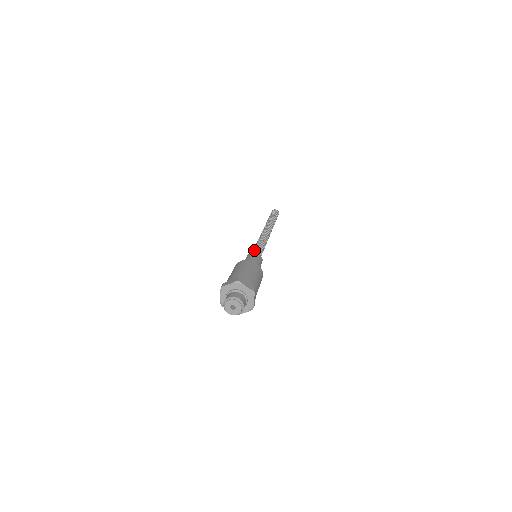
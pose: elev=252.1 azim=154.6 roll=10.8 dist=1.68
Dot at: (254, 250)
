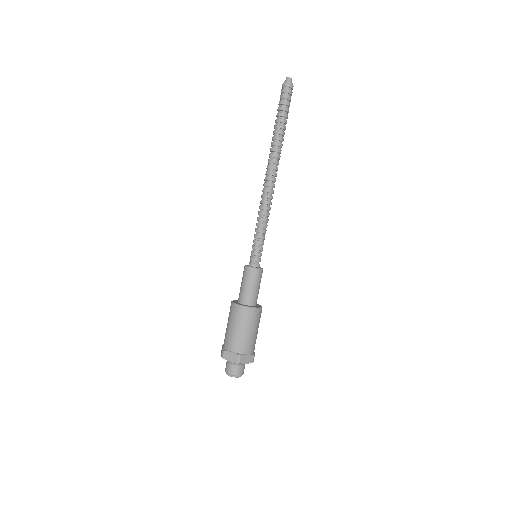
Dot at: occluded
